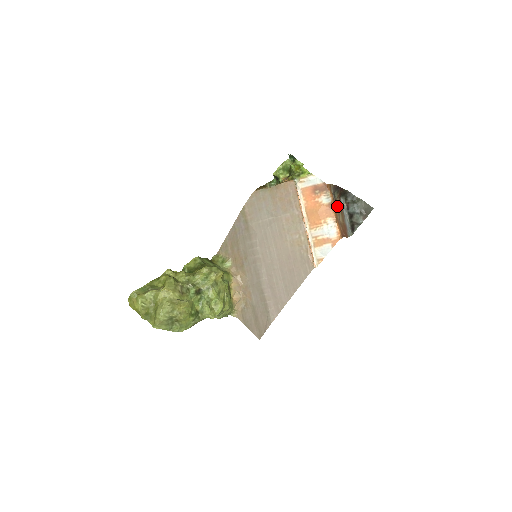
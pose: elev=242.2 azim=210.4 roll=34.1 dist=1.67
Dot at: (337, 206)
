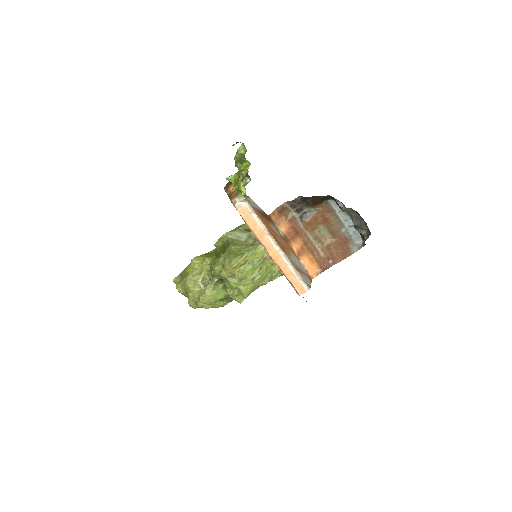
Dot at: (308, 227)
